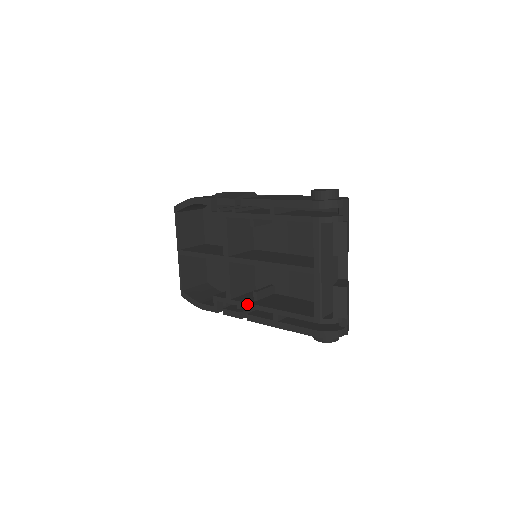
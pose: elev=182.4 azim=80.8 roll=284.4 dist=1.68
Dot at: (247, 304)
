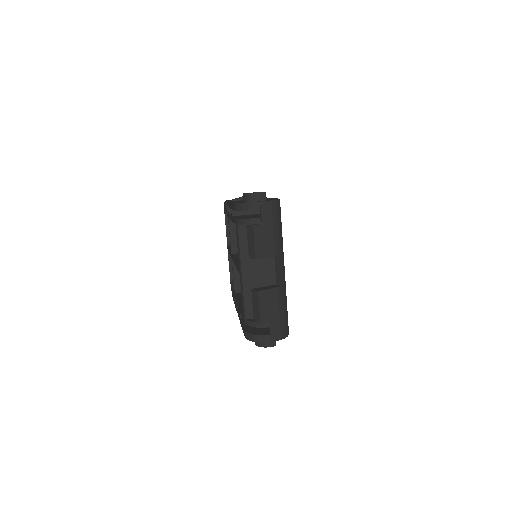
Dot at: (236, 299)
